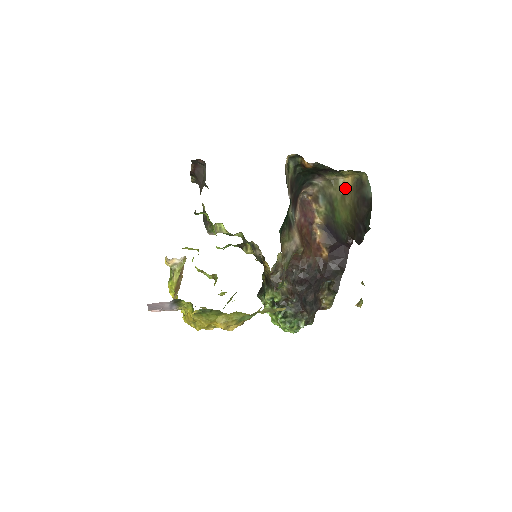
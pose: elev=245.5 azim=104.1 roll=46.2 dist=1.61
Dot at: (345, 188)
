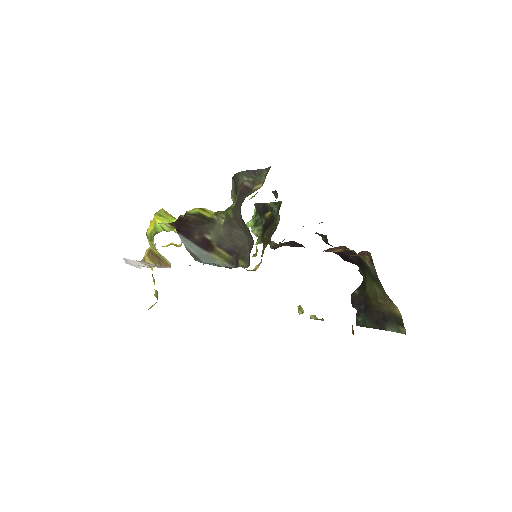
Dot at: (391, 303)
